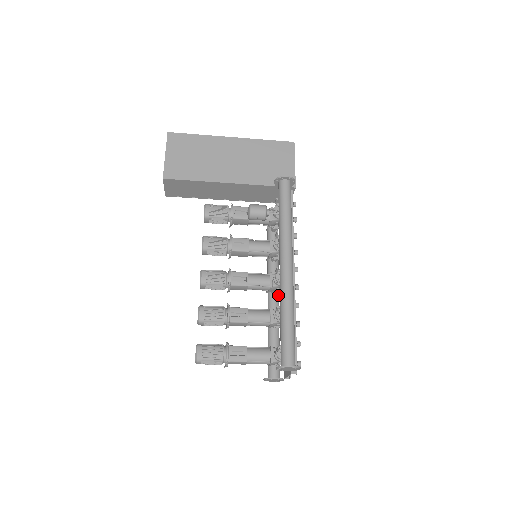
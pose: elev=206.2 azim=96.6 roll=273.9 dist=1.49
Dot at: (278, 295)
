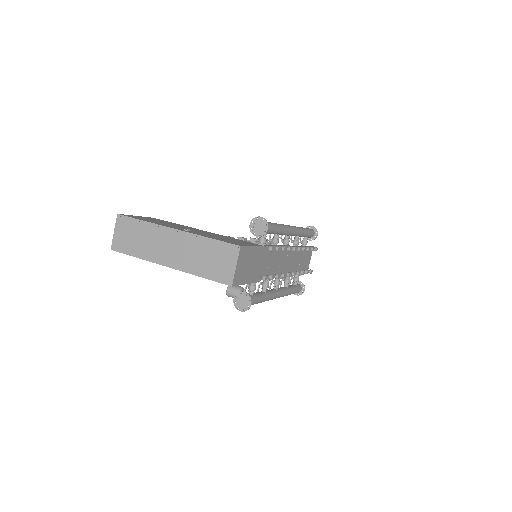
Dot at: (292, 234)
